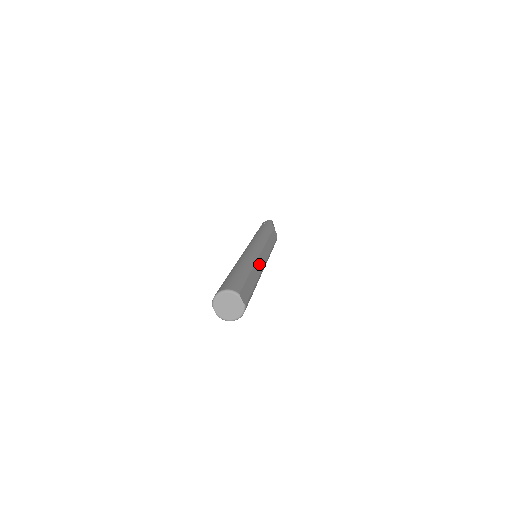
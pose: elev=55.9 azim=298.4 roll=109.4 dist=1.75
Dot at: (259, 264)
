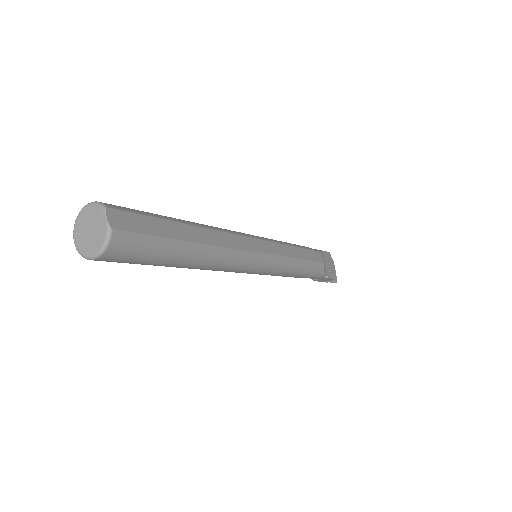
Dot at: (228, 239)
